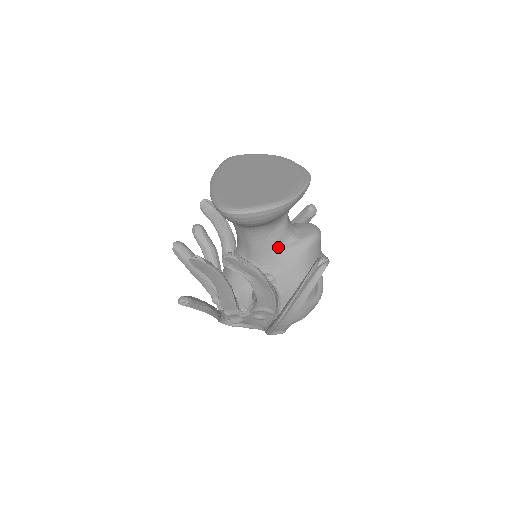
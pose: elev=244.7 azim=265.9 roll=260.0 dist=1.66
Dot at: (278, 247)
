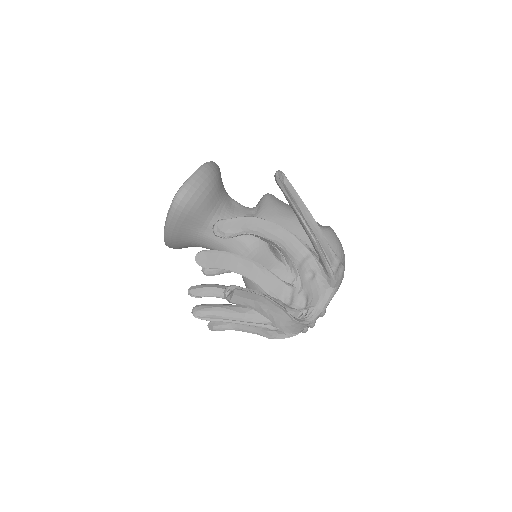
Dot at: occluded
